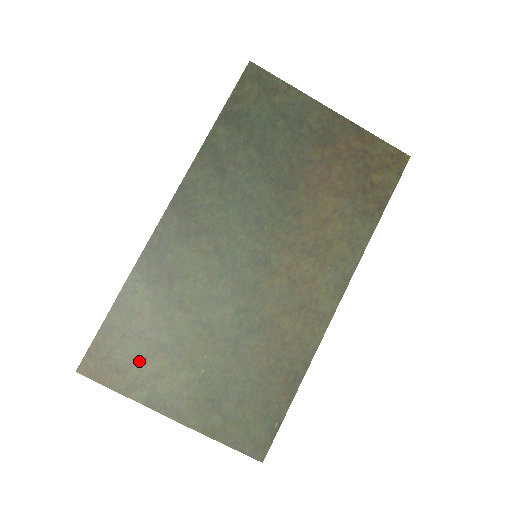
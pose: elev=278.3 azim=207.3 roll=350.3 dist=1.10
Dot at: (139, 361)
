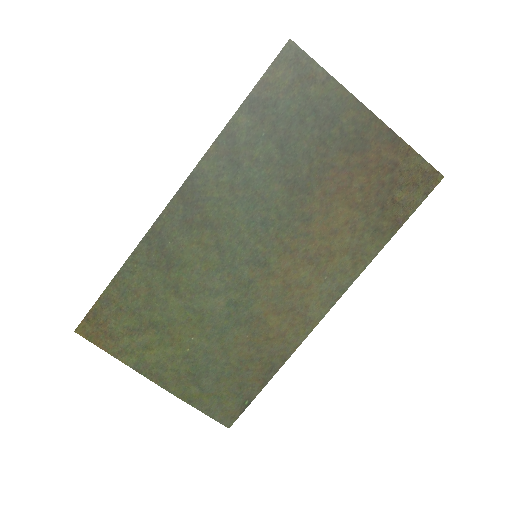
Dot at: (131, 332)
